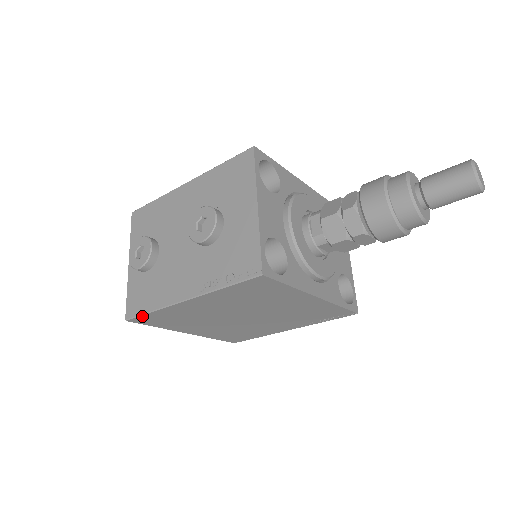
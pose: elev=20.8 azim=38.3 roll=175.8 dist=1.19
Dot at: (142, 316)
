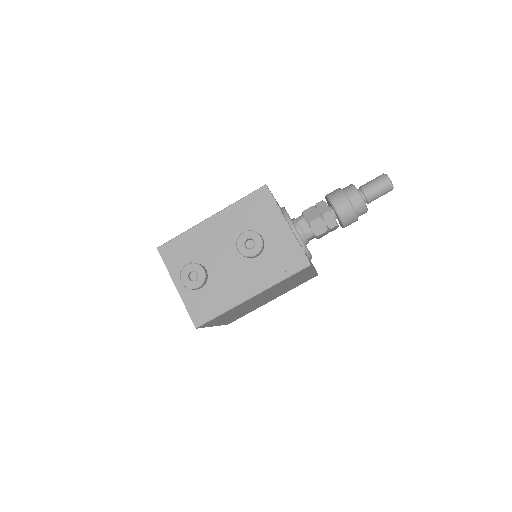
Dot at: (211, 320)
